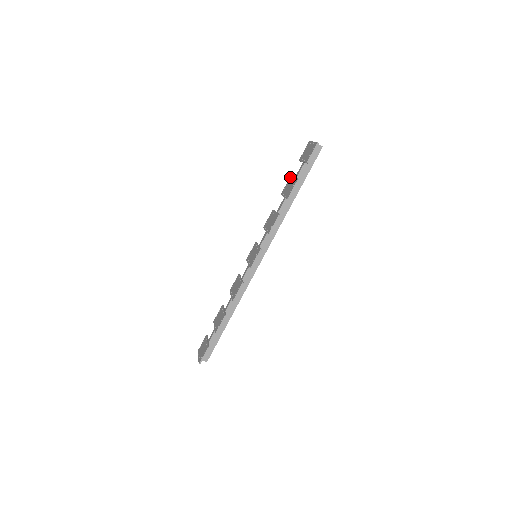
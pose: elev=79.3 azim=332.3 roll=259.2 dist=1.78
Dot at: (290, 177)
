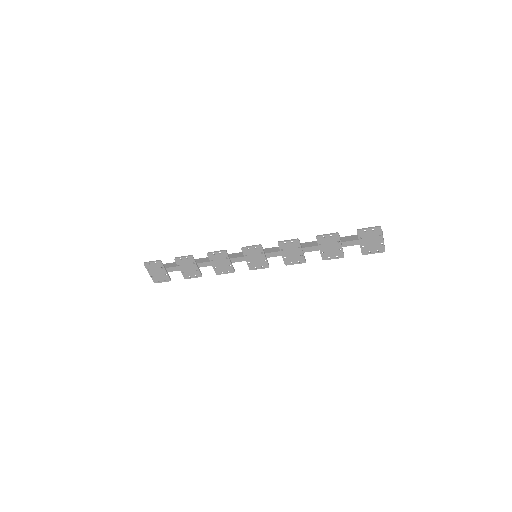
Dot at: (337, 236)
